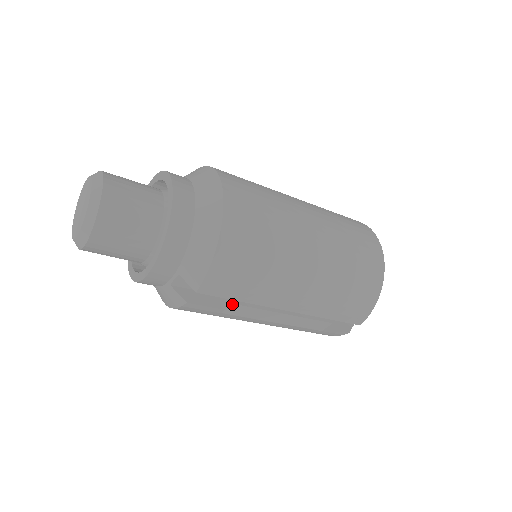
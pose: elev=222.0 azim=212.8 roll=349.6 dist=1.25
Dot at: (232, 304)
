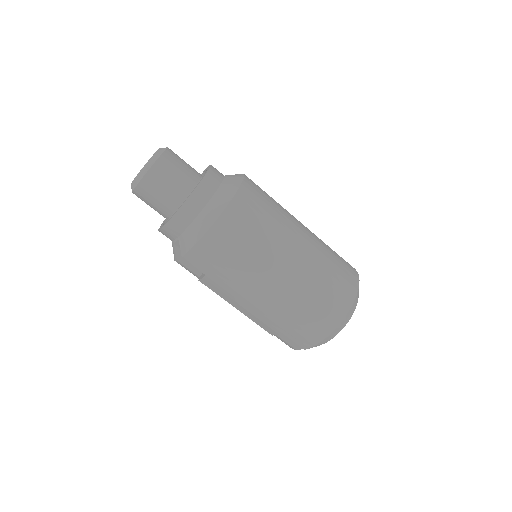
Dot at: (204, 278)
